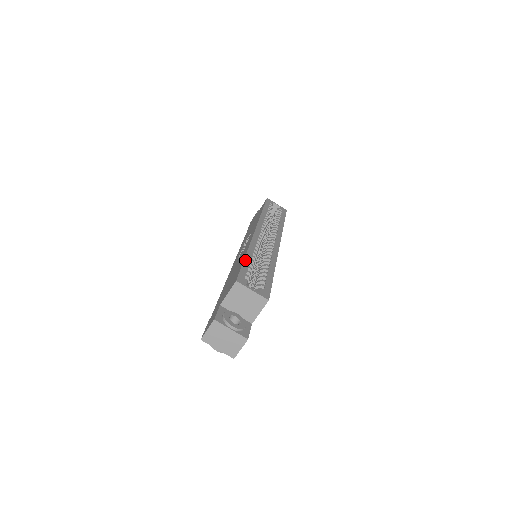
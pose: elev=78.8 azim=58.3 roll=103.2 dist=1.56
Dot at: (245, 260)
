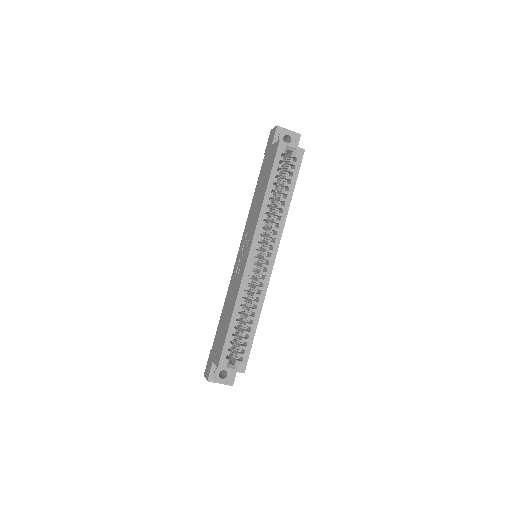
Dot at: (229, 329)
